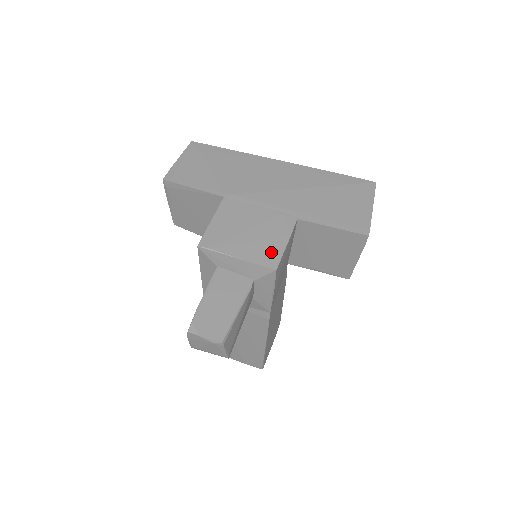
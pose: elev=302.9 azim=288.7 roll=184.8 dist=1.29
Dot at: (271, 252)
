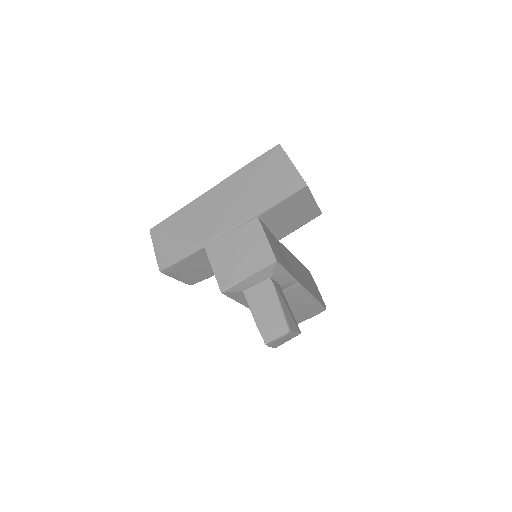
Dot at: (263, 253)
